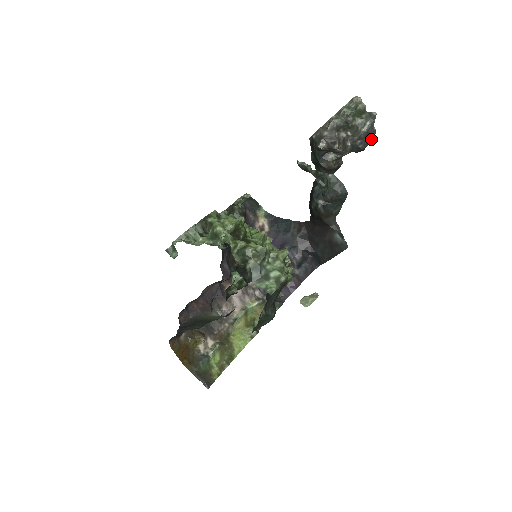
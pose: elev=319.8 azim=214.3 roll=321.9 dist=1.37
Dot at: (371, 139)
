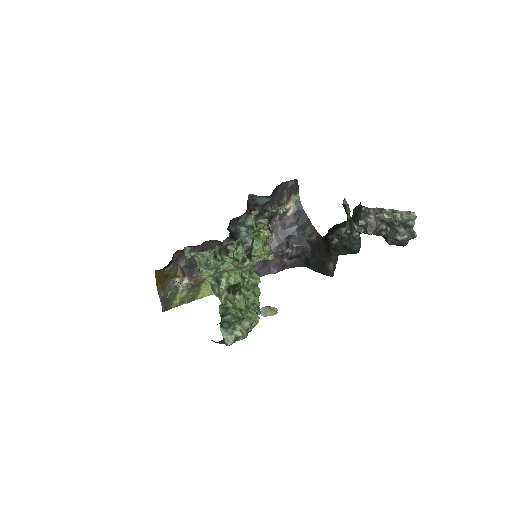
Dot at: (400, 245)
